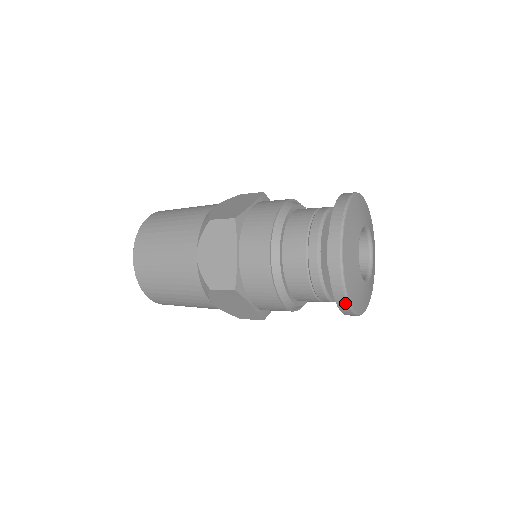
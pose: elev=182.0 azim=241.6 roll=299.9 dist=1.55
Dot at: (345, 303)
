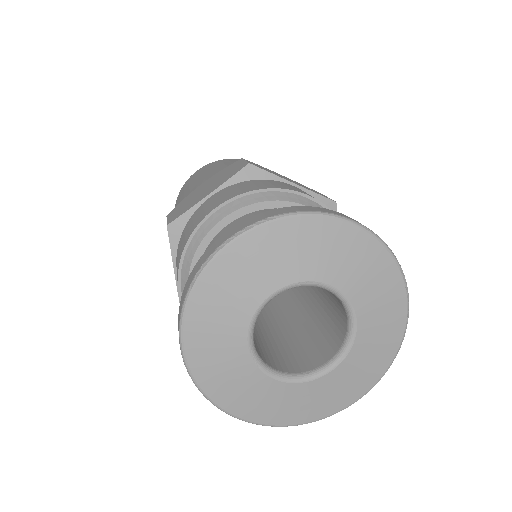
Dot at: (232, 413)
